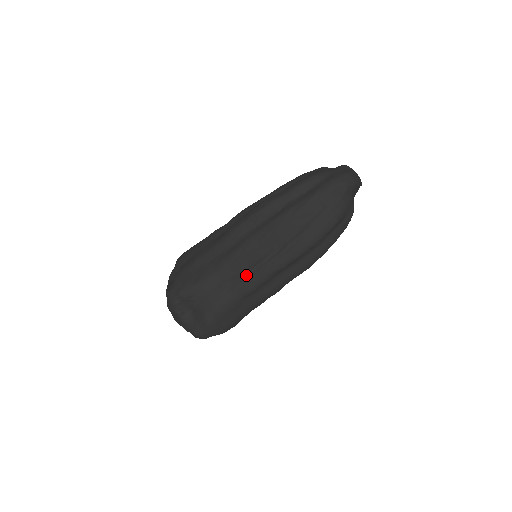
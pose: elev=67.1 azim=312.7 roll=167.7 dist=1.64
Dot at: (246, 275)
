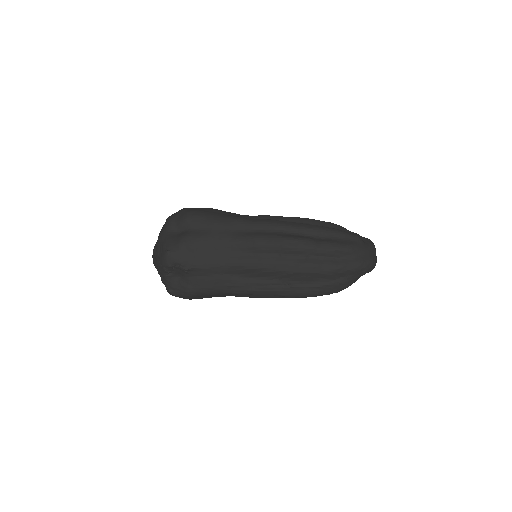
Dot at: (246, 284)
